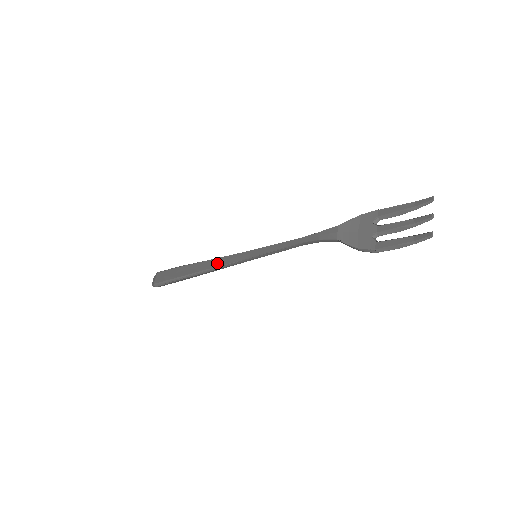
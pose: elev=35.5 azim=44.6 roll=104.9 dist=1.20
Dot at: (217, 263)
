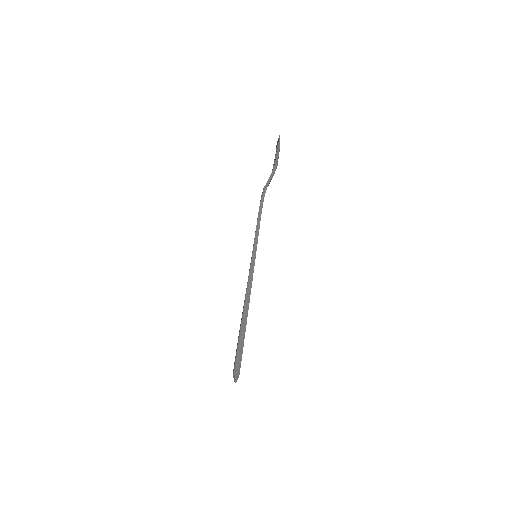
Dot at: (246, 290)
